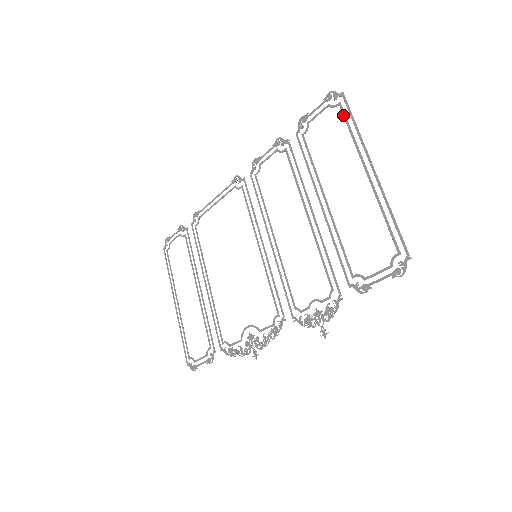
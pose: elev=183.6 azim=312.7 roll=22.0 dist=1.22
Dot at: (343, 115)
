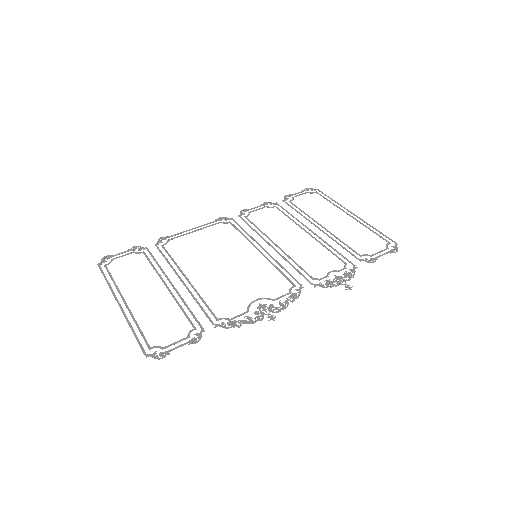
Dot at: occluded
